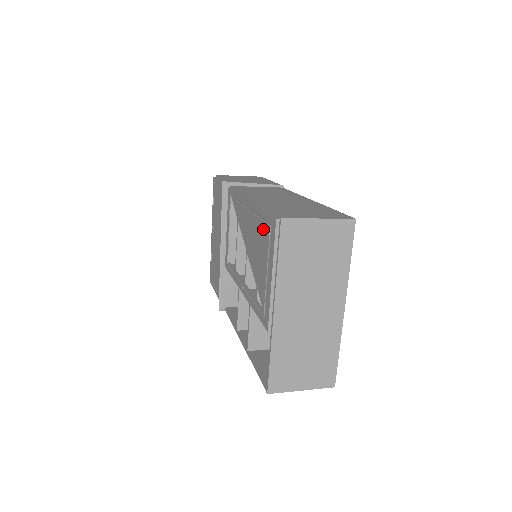
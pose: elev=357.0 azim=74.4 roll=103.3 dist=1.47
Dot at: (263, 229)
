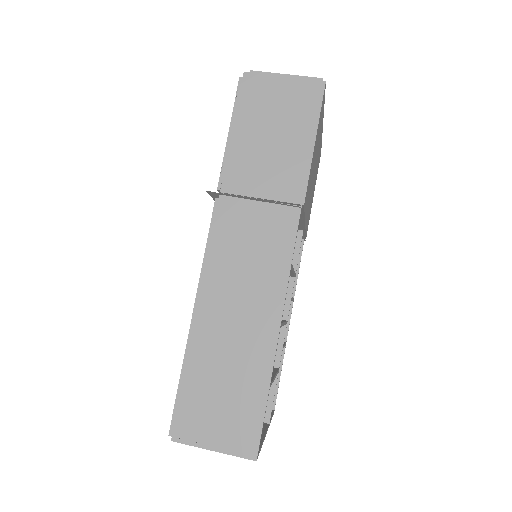
Dot at: occluded
